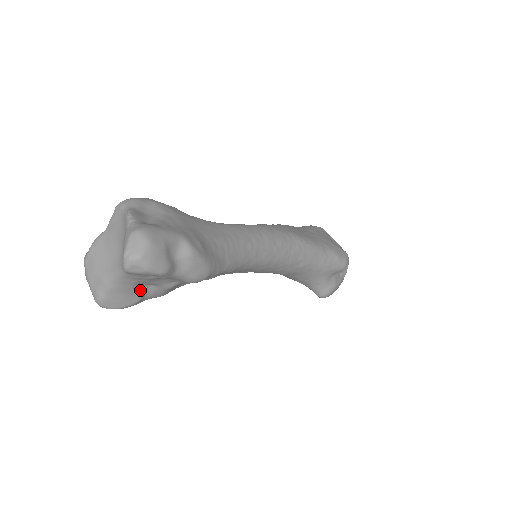
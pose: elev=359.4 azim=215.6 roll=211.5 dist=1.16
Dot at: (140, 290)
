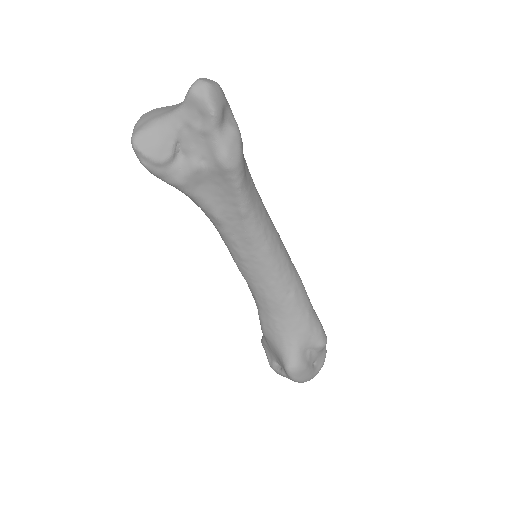
Dot at: (174, 148)
